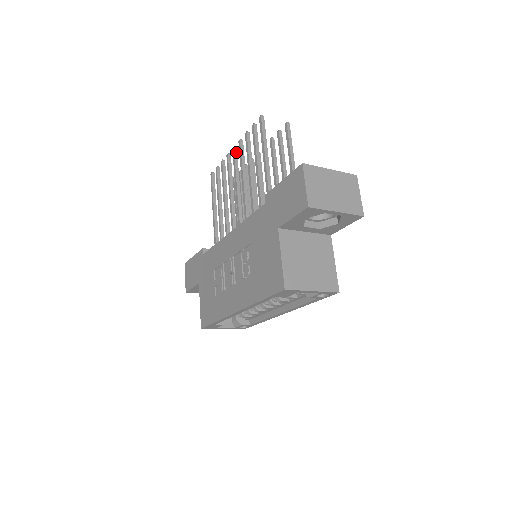
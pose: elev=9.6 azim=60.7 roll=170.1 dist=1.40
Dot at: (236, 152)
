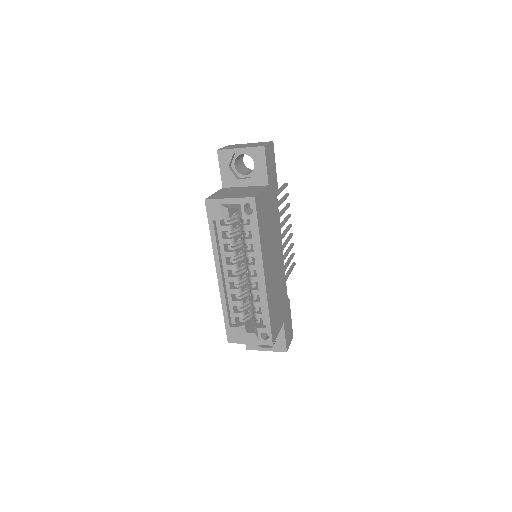
Dot at: occluded
